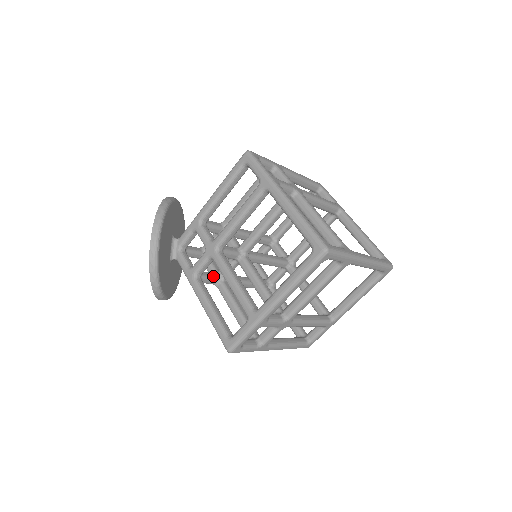
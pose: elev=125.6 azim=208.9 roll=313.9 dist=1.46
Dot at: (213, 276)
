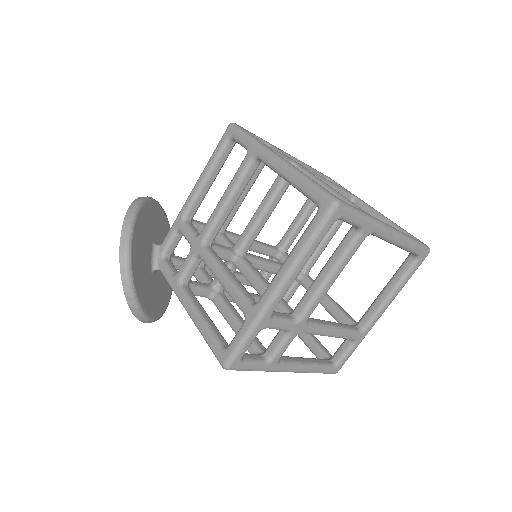
Dot at: (205, 286)
